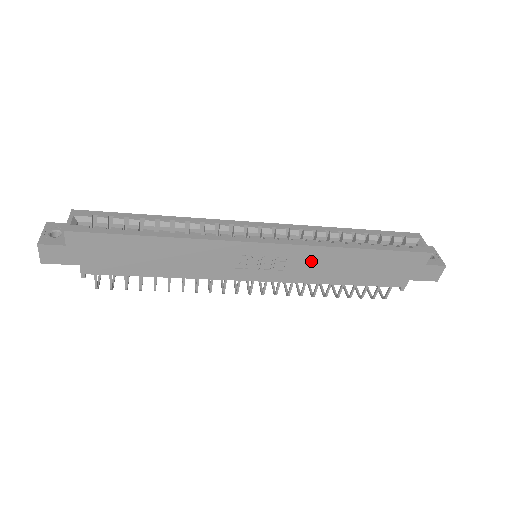
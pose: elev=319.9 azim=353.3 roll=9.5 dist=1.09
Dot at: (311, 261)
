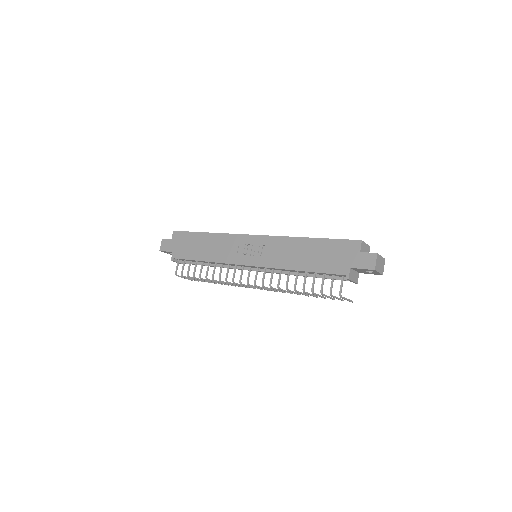
Dot at: (280, 249)
